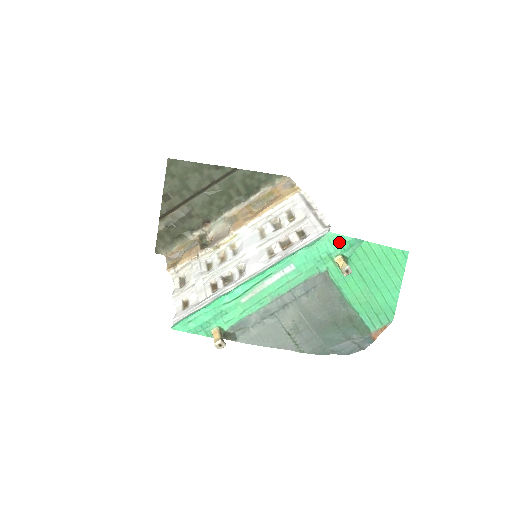
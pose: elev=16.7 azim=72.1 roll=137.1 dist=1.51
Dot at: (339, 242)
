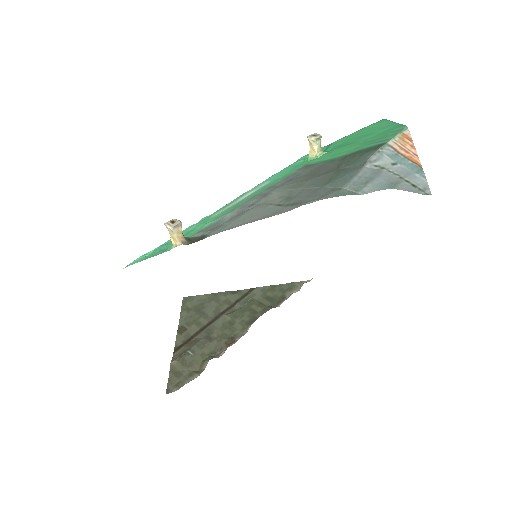
Dot at: occluded
